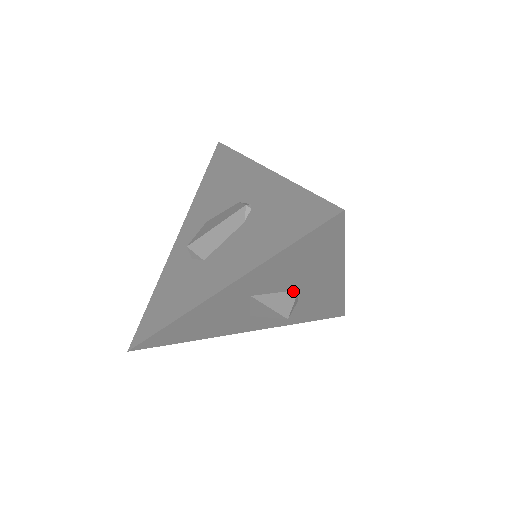
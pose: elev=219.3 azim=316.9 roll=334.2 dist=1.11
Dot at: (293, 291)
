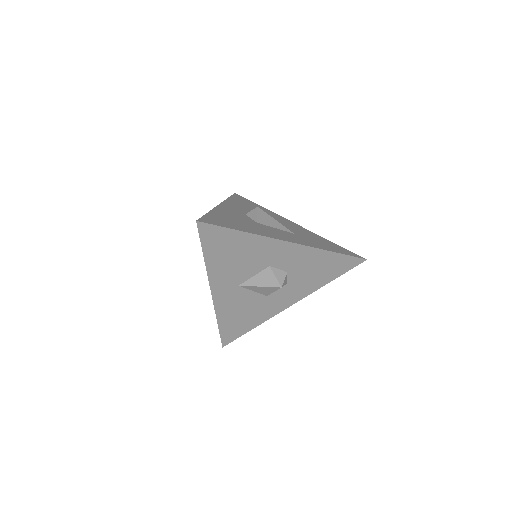
Dot at: (266, 269)
